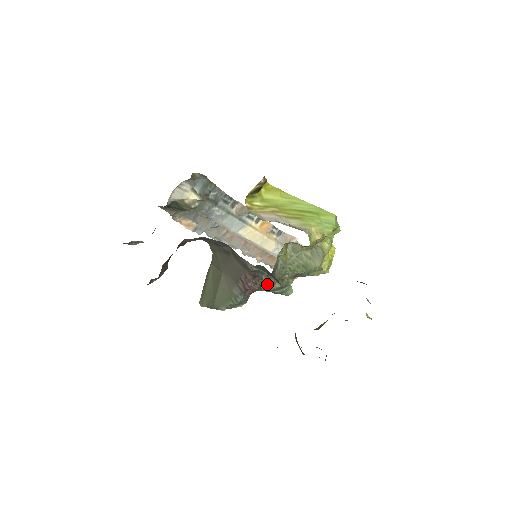
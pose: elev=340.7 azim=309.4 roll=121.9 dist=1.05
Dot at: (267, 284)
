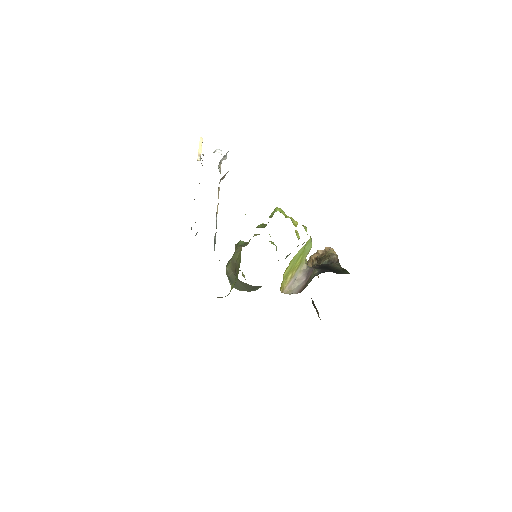
Dot at: occluded
